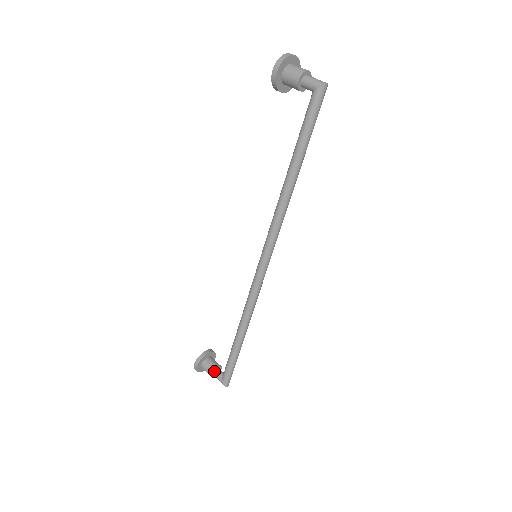
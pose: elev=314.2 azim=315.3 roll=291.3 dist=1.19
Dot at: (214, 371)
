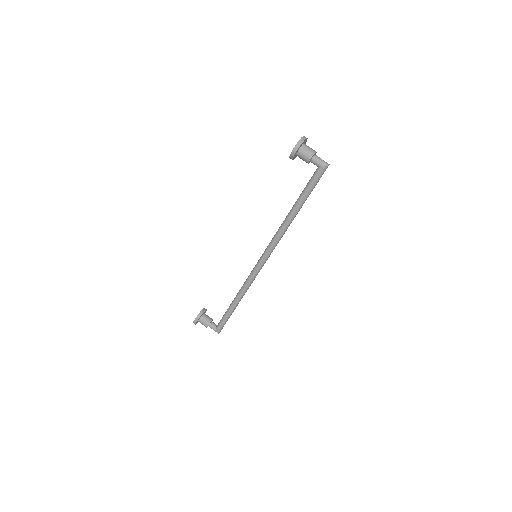
Dot at: (209, 324)
